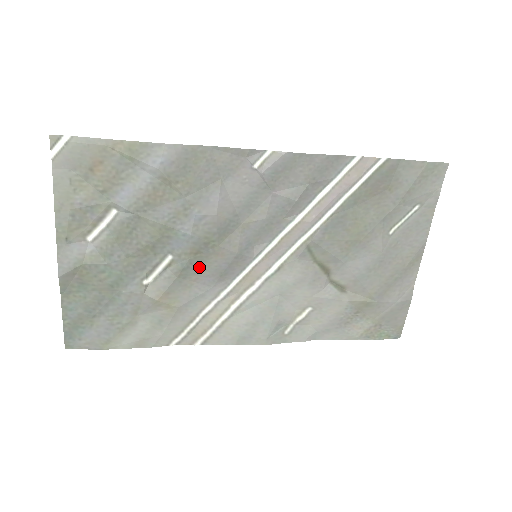
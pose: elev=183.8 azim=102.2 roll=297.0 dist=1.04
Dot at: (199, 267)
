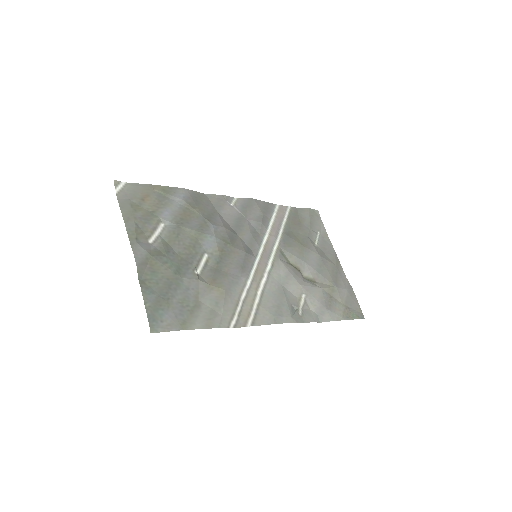
Dot at: (227, 261)
